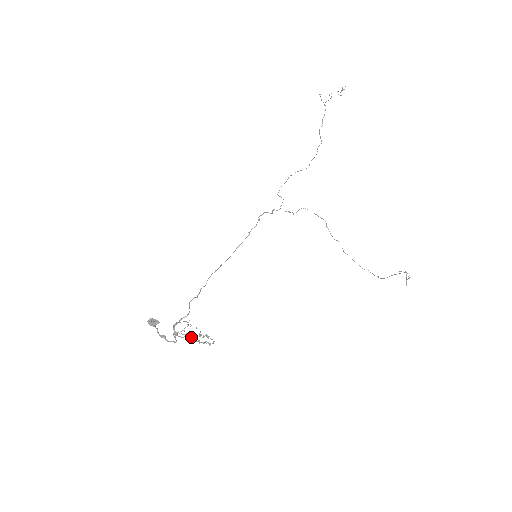
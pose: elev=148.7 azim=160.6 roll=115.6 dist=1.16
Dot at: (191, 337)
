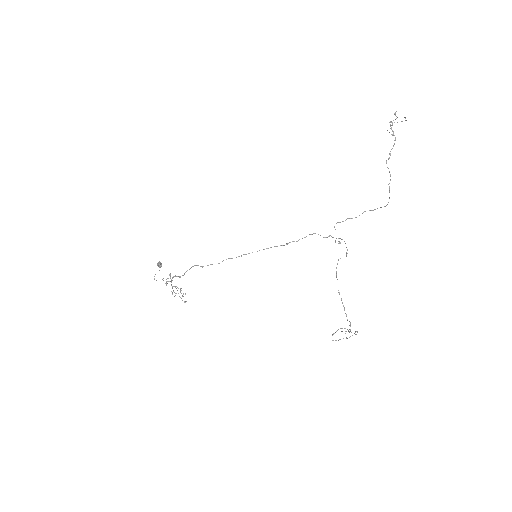
Dot at: (177, 290)
